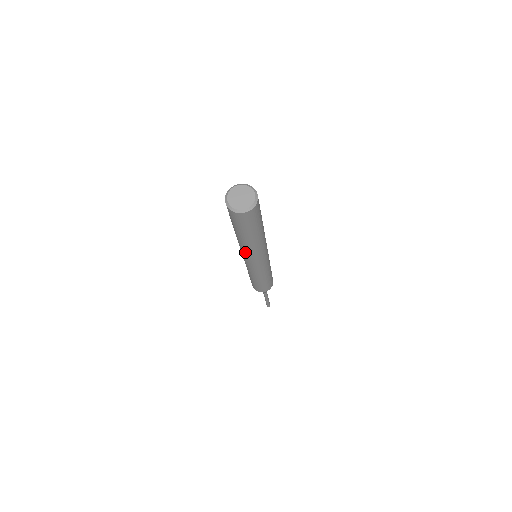
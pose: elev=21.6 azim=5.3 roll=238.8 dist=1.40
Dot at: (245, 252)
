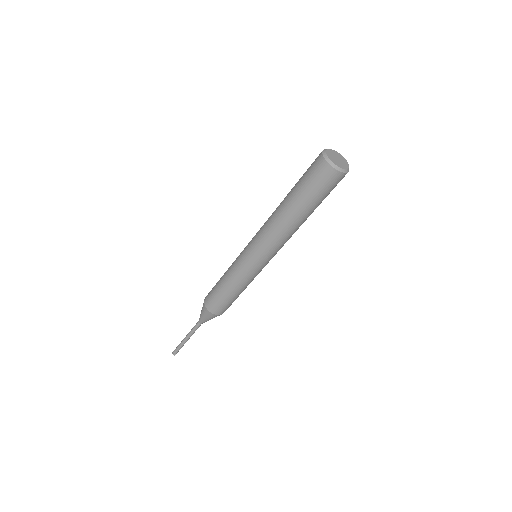
Dot at: (268, 232)
